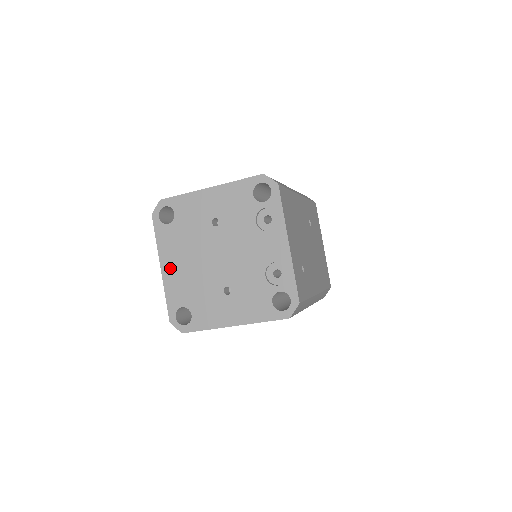
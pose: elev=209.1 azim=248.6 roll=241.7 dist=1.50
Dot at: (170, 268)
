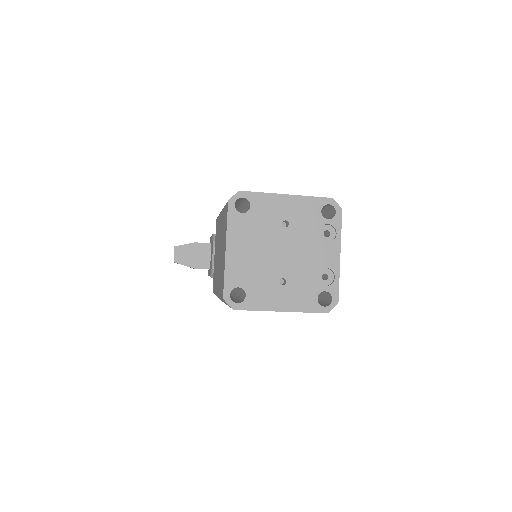
Dot at: (235, 251)
